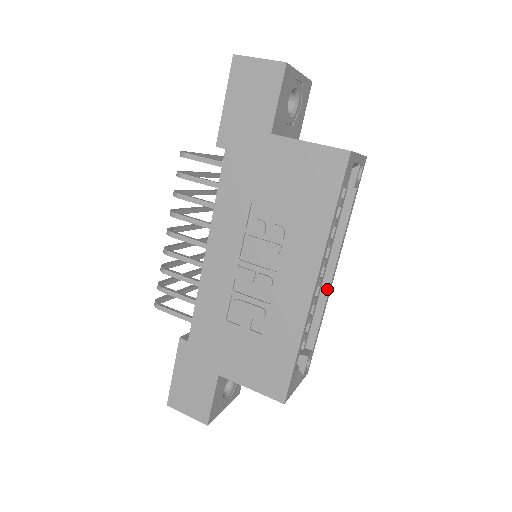
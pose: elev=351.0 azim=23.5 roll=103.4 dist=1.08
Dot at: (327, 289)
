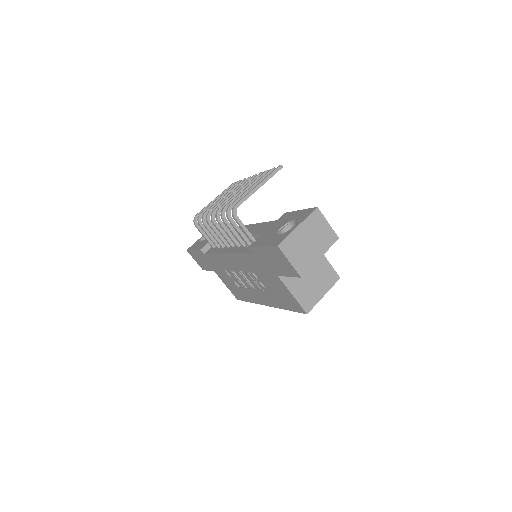
Dot at: occluded
